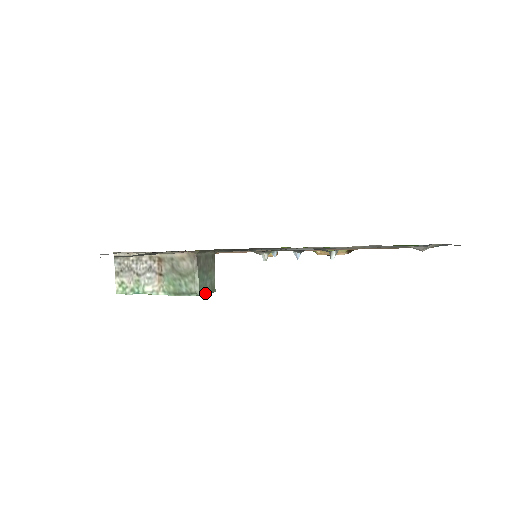
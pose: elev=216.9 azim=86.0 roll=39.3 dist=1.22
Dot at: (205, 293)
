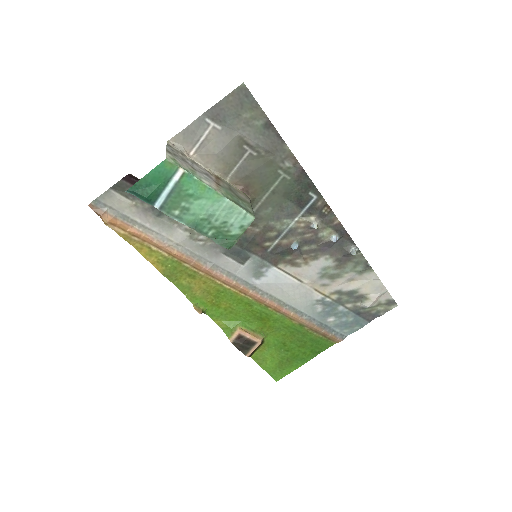
Dot at: (245, 229)
